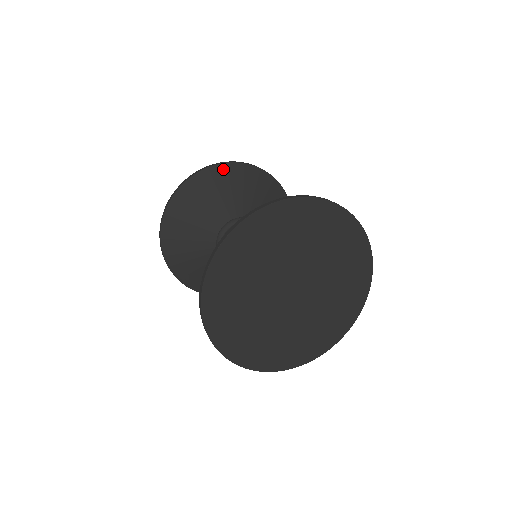
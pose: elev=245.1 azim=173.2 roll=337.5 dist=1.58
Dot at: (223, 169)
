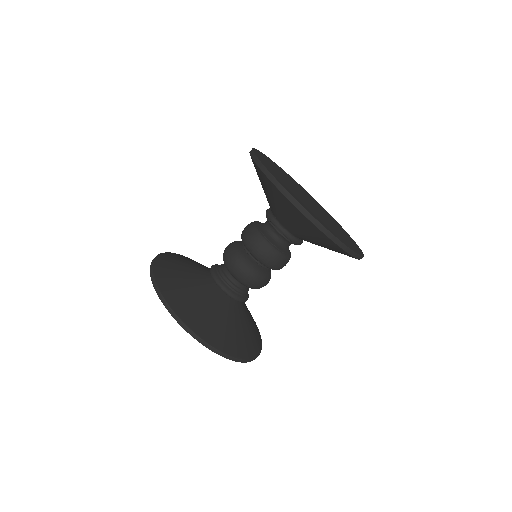
Dot at: occluded
